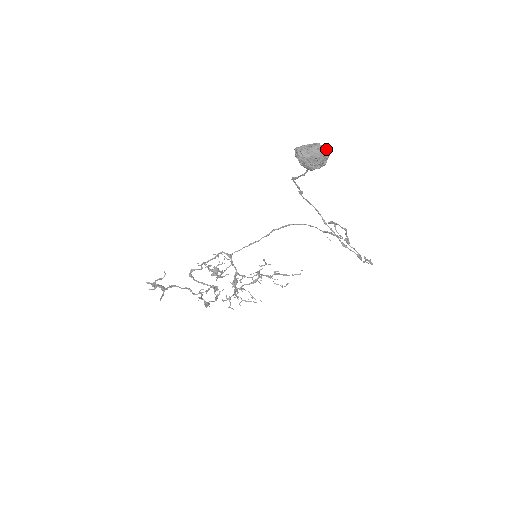
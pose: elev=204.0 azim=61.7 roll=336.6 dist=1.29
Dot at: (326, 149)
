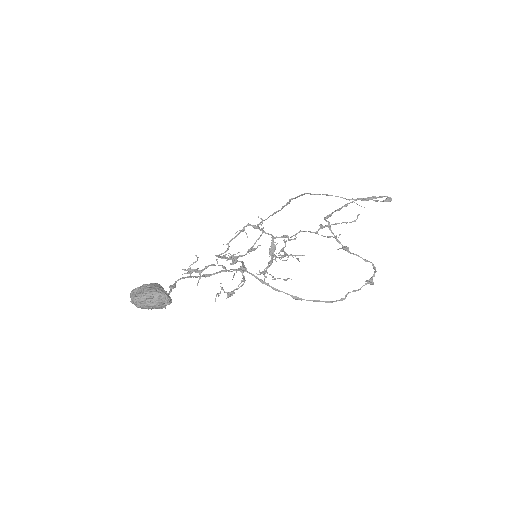
Dot at: (153, 301)
